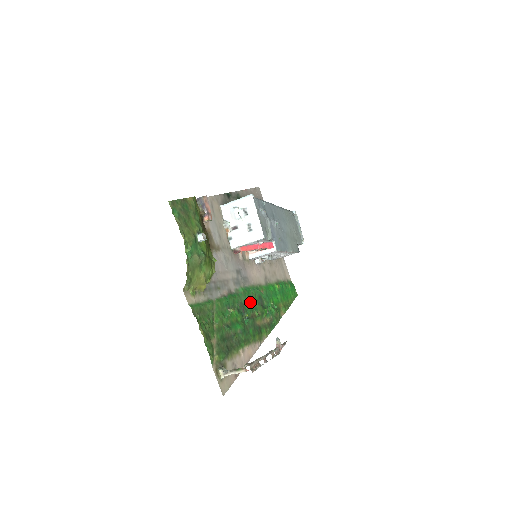
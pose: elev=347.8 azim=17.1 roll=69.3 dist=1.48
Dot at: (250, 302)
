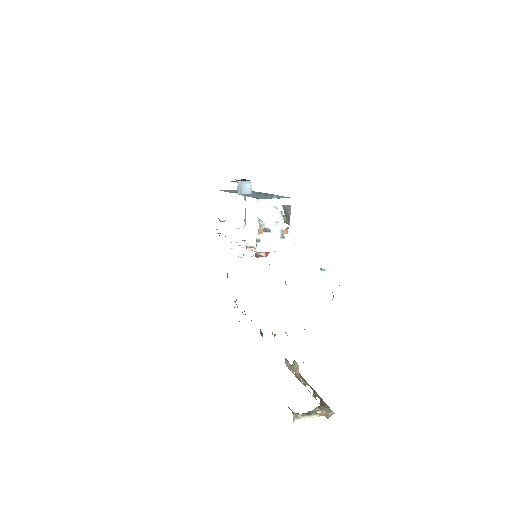
Dot at: occluded
